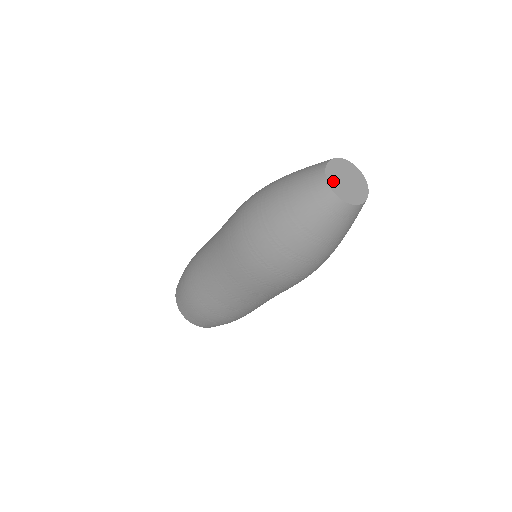
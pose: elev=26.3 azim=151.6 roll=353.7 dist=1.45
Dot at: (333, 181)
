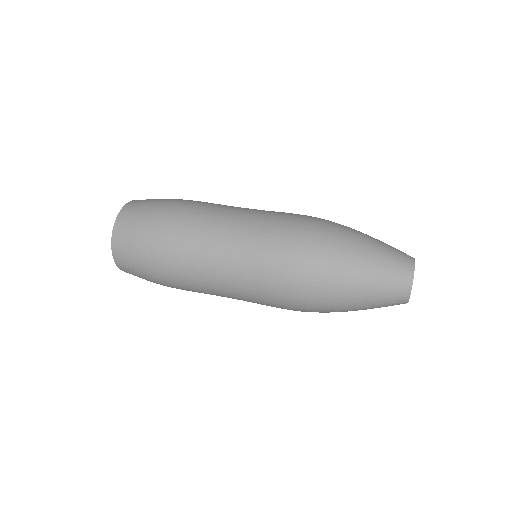
Dot at: occluded
